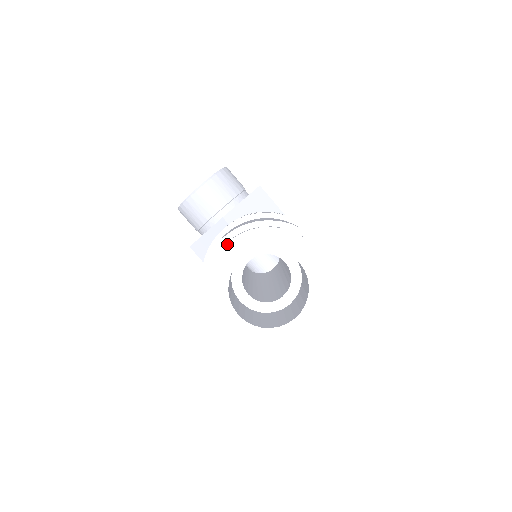
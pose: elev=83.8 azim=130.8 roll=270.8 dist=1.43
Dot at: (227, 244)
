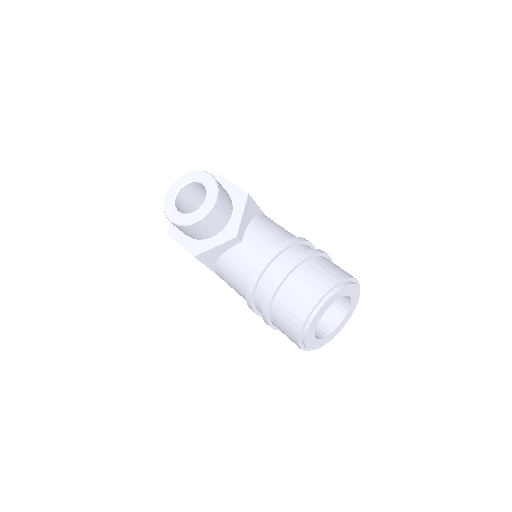
Dot at: (322, 307)
